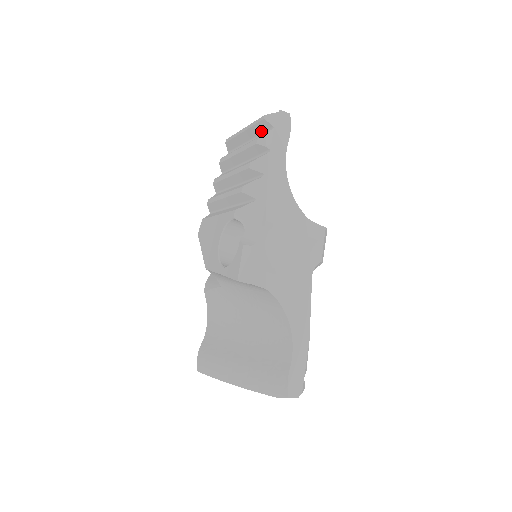
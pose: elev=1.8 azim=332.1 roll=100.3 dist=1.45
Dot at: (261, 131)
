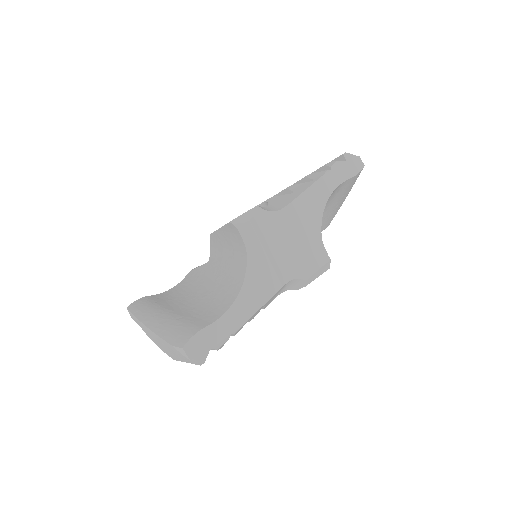
Dot at: occluded
